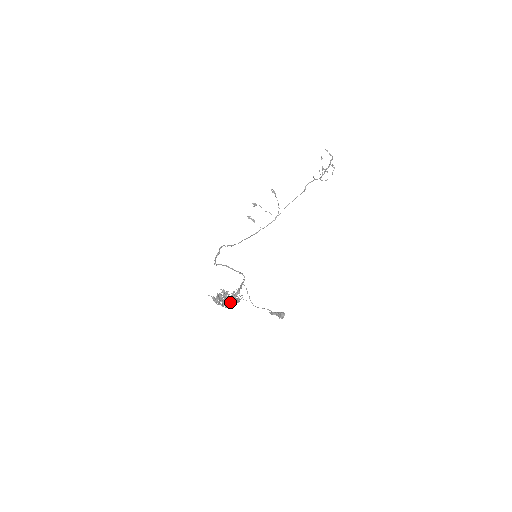
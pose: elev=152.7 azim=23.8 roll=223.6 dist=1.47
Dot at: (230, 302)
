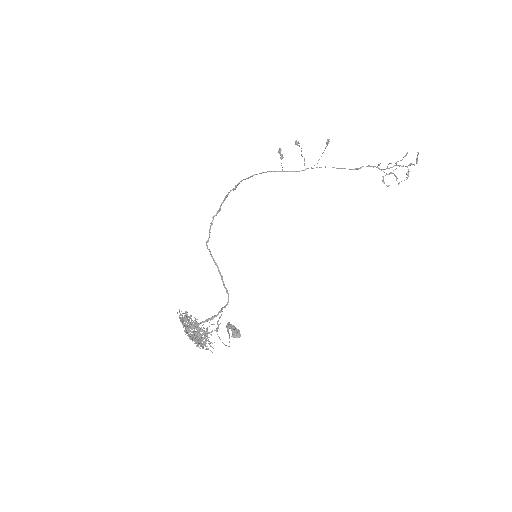
Dot at: (195, 343)
